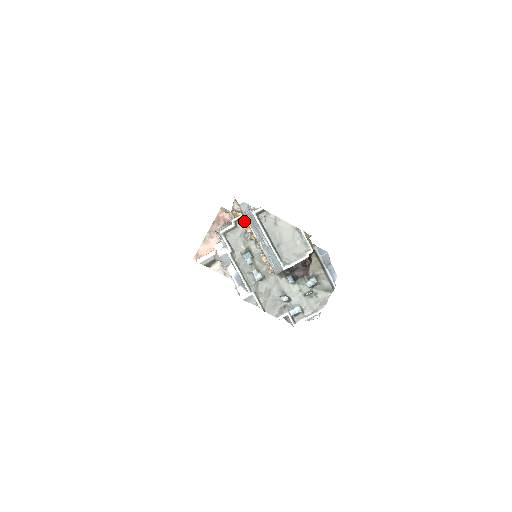
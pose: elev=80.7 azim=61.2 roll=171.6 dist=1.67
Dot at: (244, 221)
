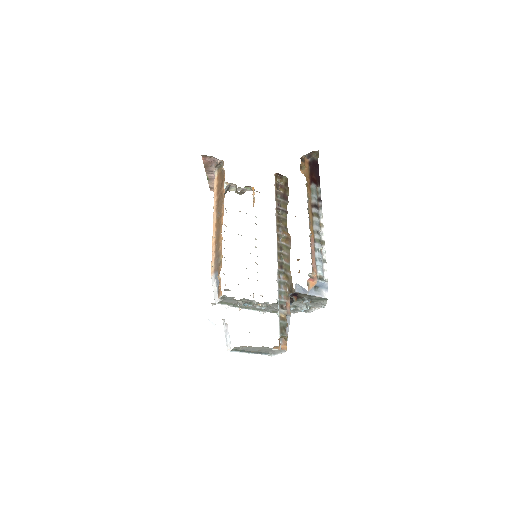
Dot at: occluded
